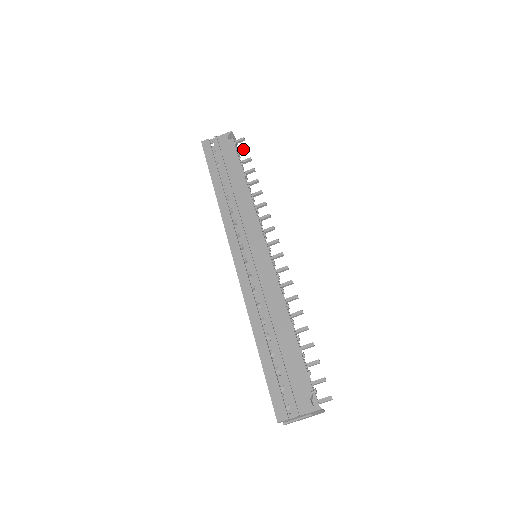
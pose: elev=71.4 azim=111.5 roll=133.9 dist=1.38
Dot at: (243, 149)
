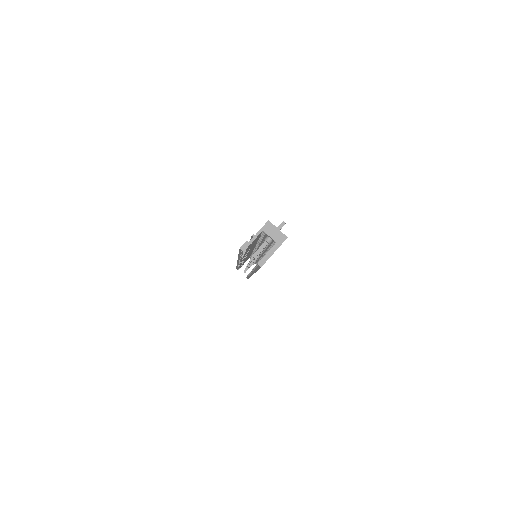
Dot at: occluded
